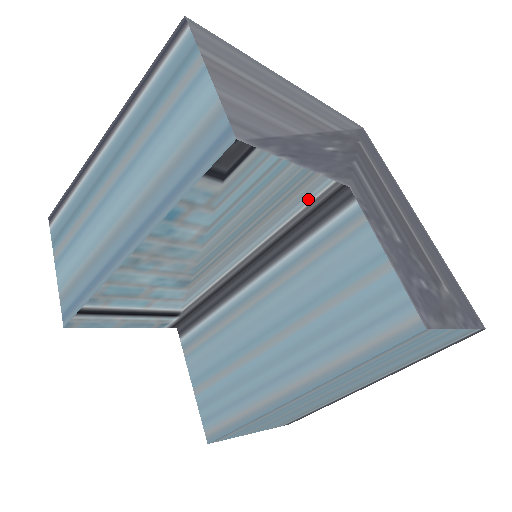
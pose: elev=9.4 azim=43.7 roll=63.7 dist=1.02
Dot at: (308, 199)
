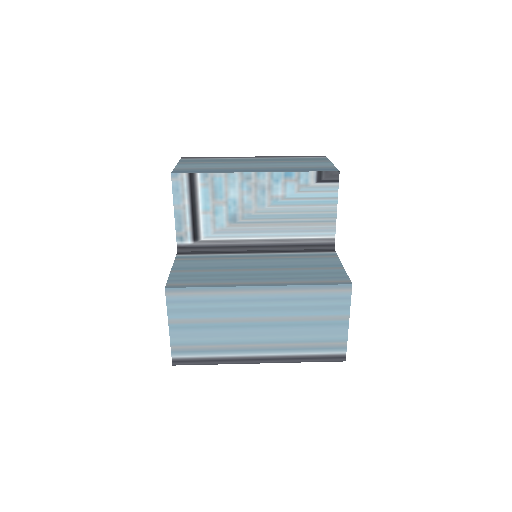
Dot at: (320, 234)
